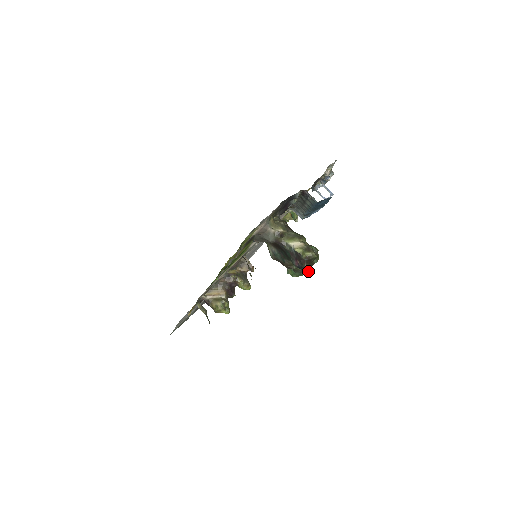
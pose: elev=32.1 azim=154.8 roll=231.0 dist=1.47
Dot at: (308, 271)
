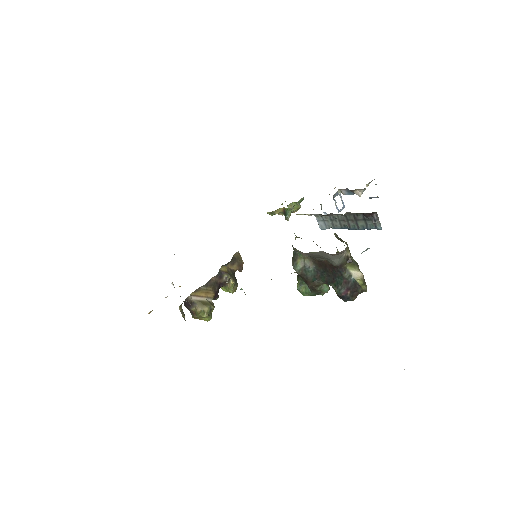
Dot at: (324, 293)
